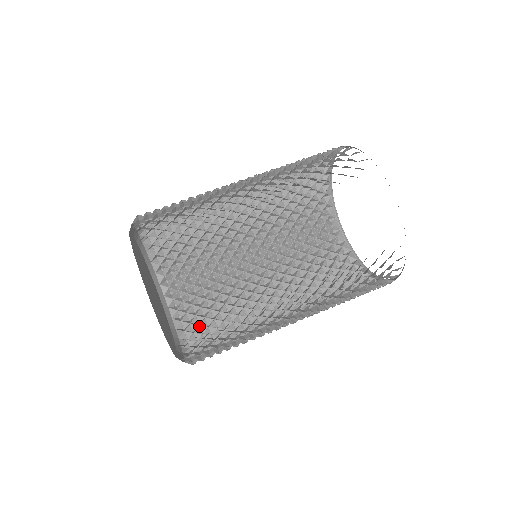
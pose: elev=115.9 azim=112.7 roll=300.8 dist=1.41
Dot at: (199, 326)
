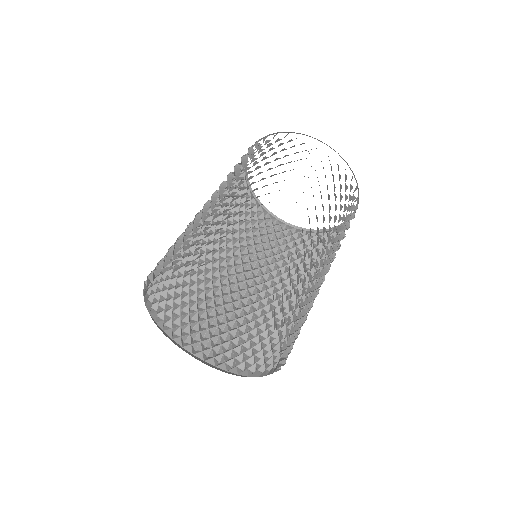
Dot at: (210, 339)
